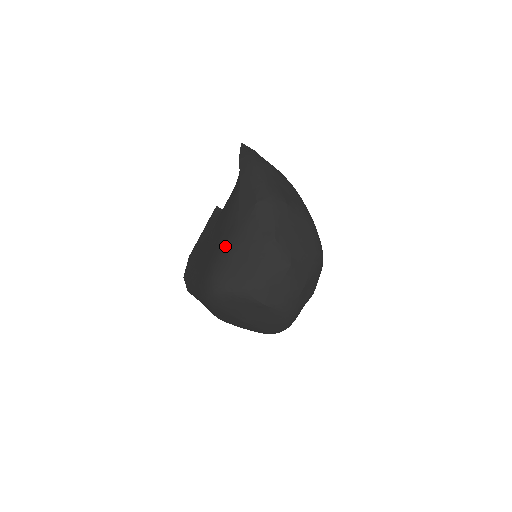
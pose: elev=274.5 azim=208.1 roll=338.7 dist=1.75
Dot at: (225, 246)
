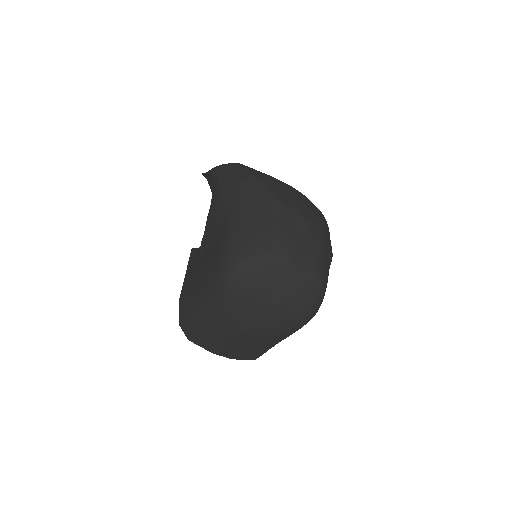
Dot at: (228, 227)
